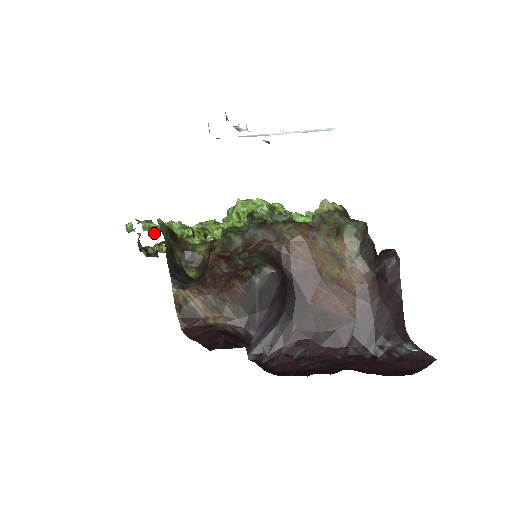
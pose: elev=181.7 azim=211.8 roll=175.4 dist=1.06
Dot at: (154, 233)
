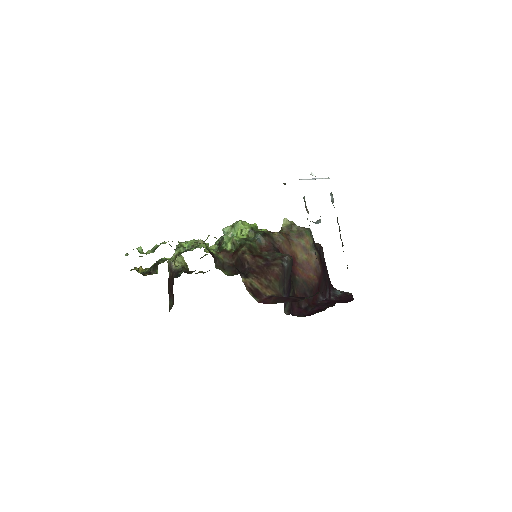
Dot at: occluded
